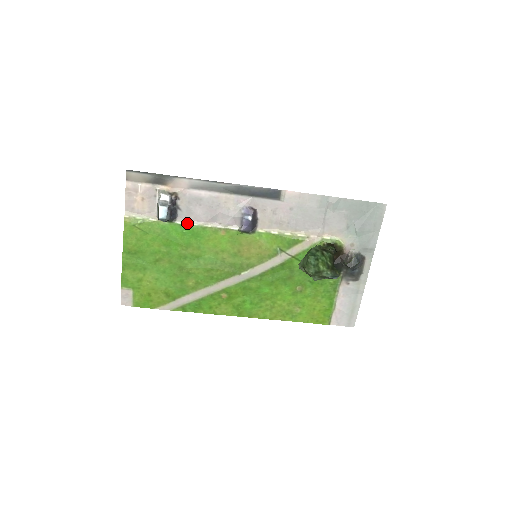
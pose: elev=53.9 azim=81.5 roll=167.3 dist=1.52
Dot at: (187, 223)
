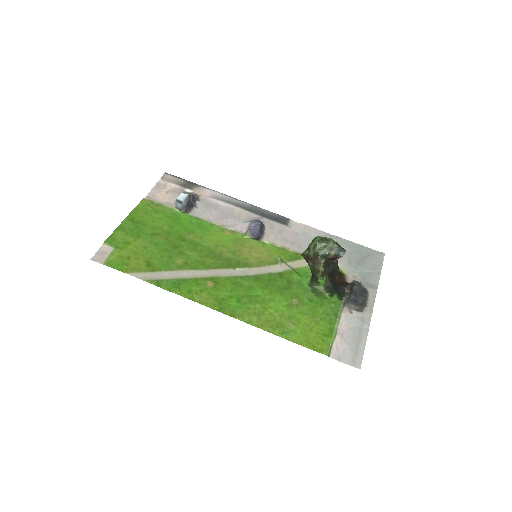
Dot at: (198, 218)
